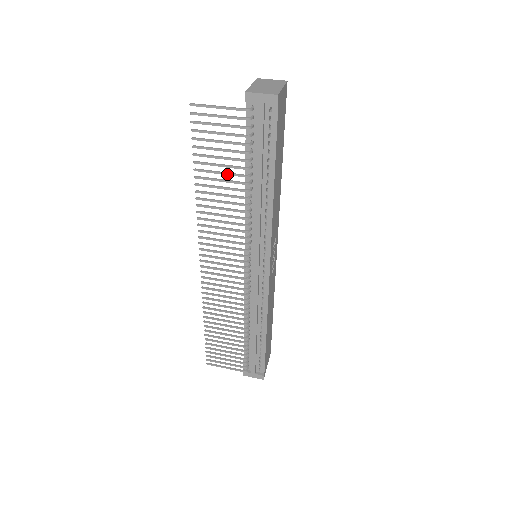
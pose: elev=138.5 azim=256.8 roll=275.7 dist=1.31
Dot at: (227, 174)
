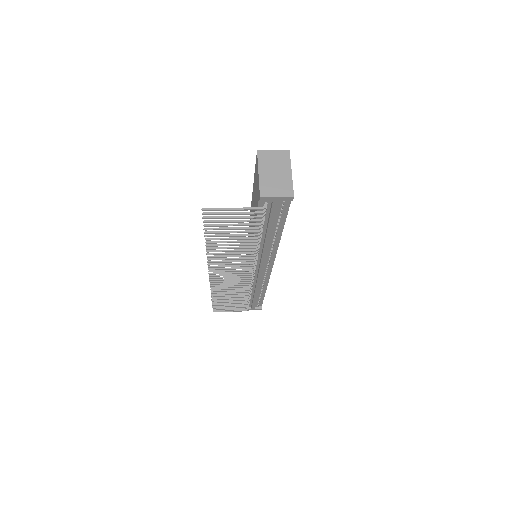
Dot at: (239, 239)
